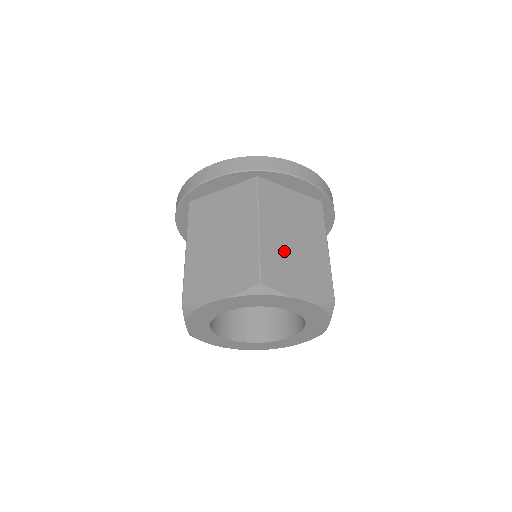
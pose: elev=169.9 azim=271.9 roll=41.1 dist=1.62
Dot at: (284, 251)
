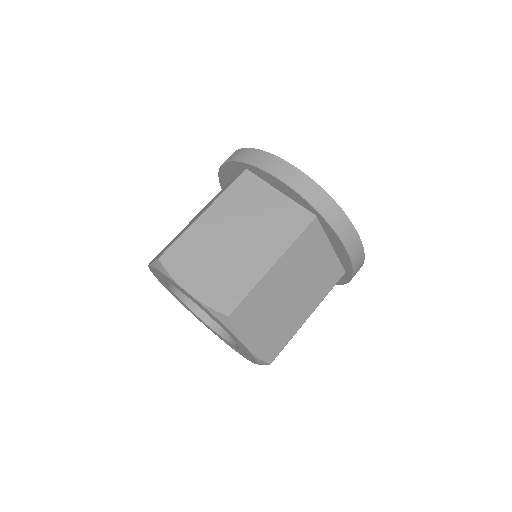
Dot at: (211, 244)
